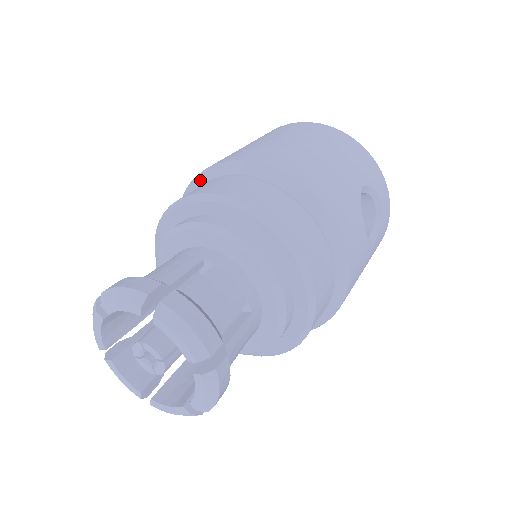
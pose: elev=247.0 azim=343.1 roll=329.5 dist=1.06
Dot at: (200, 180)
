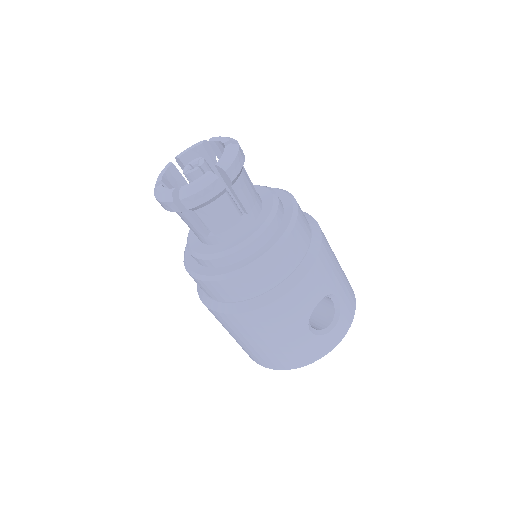
Dot at: occluded
